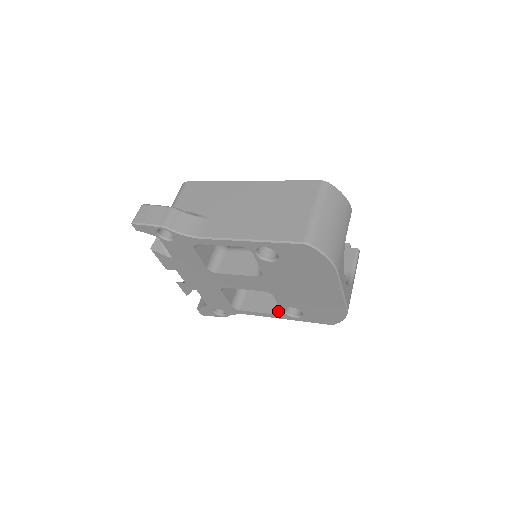
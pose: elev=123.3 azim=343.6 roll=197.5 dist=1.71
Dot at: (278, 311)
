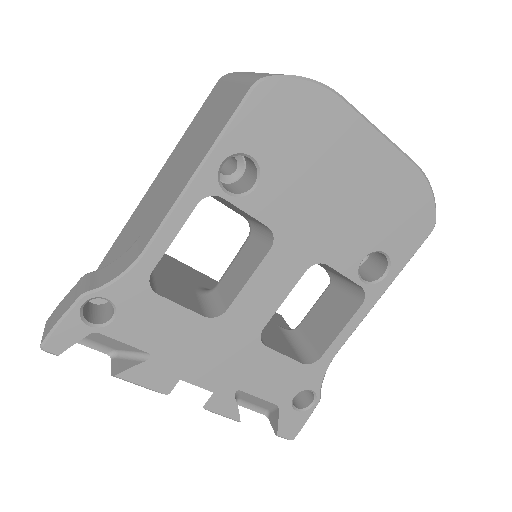
Dot at: (360, 298)
